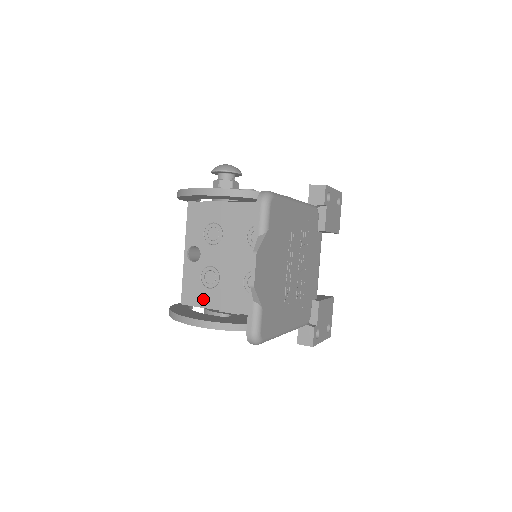
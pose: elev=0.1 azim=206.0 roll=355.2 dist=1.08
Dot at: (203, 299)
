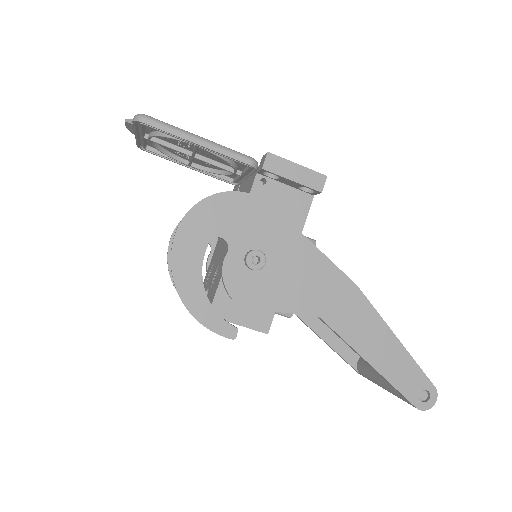
Dot at: (216, 285)
